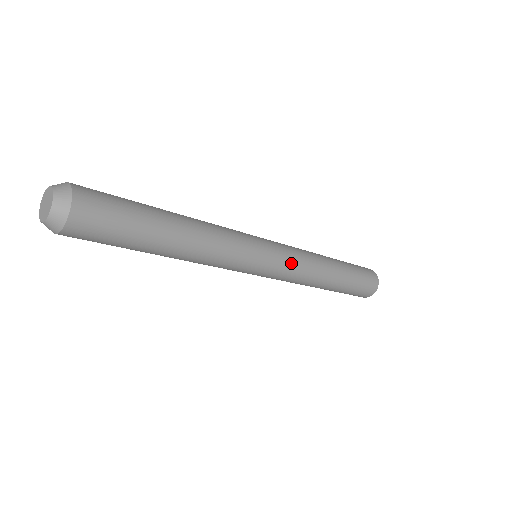
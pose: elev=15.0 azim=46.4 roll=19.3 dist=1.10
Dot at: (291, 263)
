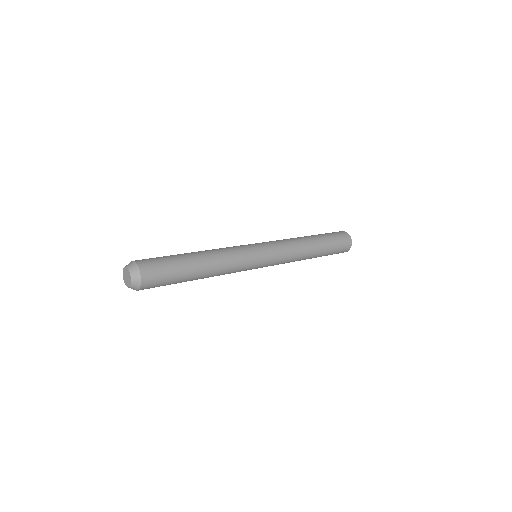
Dot at: (279, 261)
